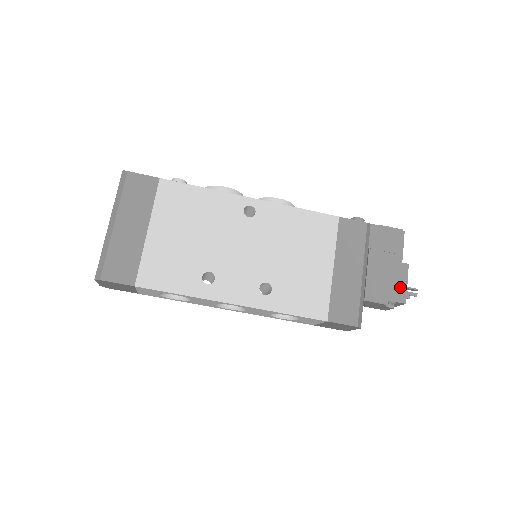
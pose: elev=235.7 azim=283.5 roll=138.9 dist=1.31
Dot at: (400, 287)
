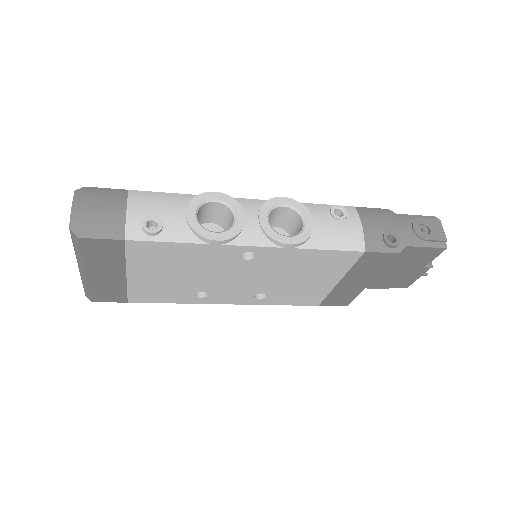
Dot at: (409, 280)
